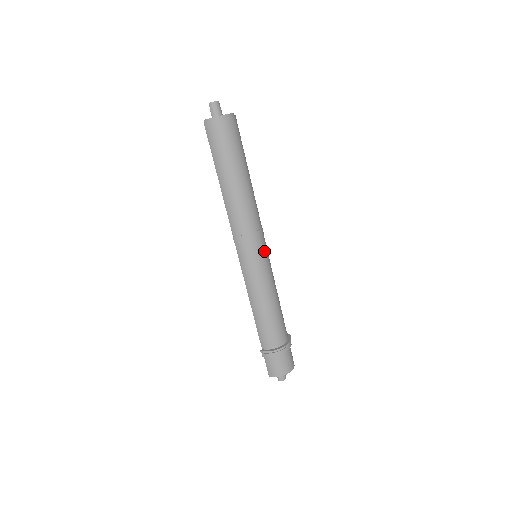
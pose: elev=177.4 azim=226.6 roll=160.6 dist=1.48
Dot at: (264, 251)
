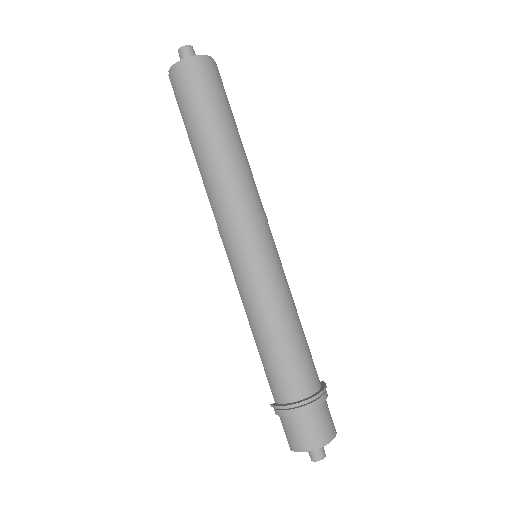
Dot at: (262, 247)
